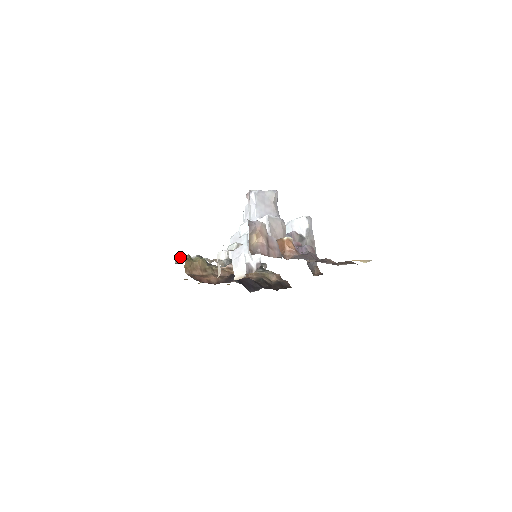
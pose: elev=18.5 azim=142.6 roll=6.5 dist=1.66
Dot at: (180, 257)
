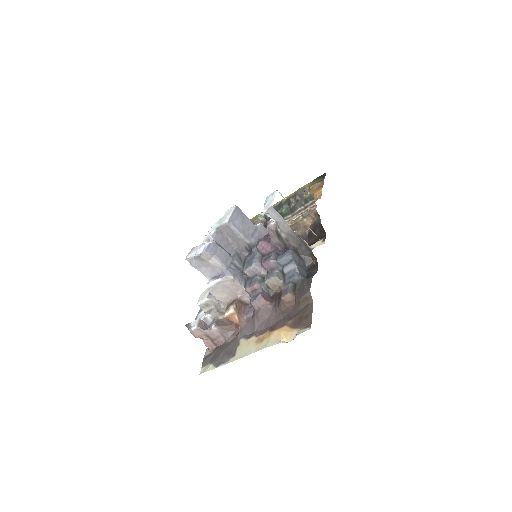
Dot at: occluded
